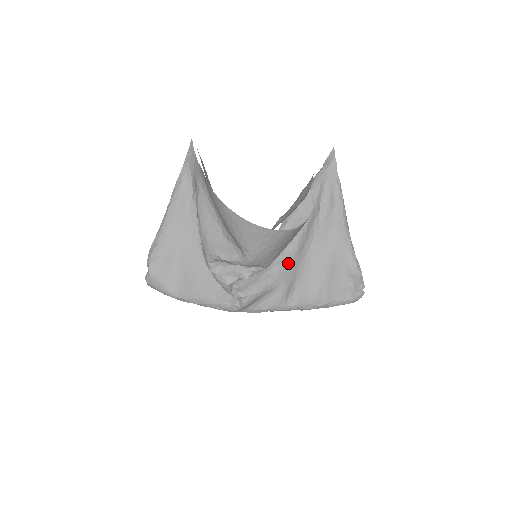
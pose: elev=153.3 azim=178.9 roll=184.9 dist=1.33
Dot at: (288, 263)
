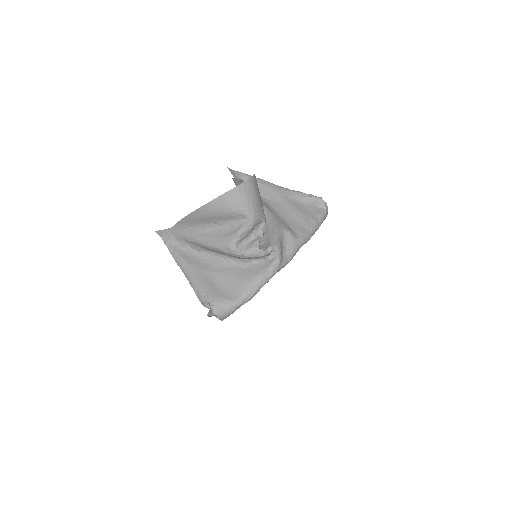
Dot at: (273, 219)
